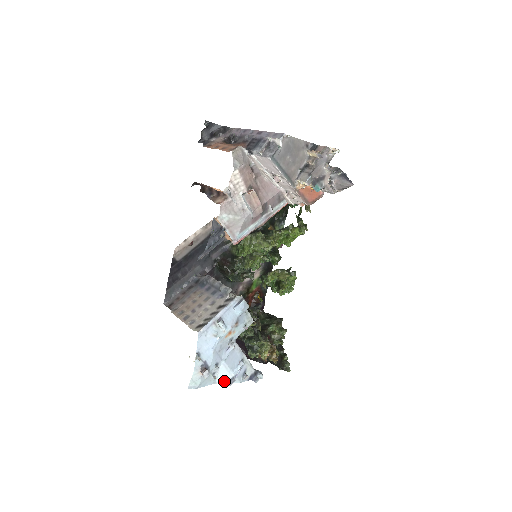
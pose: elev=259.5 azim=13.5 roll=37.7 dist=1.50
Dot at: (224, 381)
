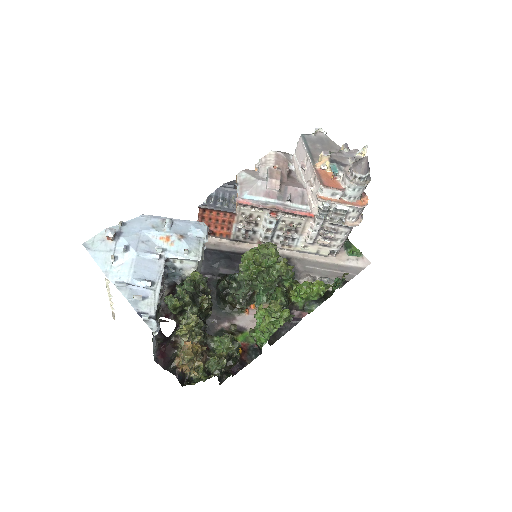
Dot at: occluded
